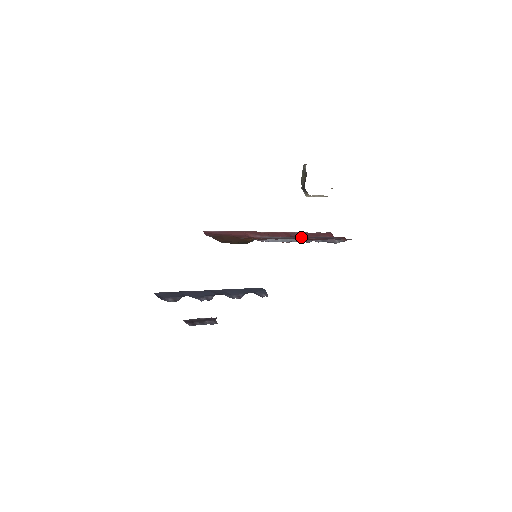
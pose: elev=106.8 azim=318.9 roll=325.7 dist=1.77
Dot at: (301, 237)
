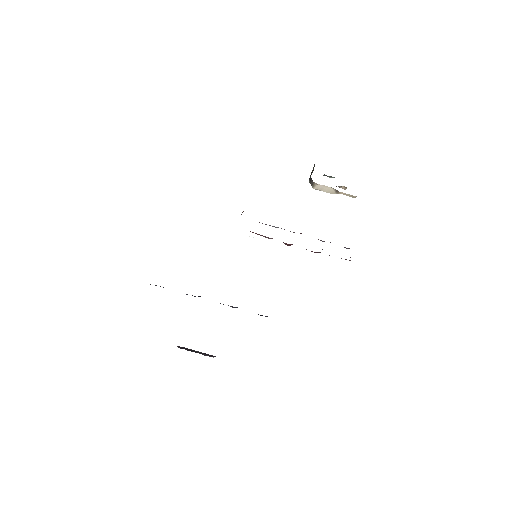
Dot at: occluded
